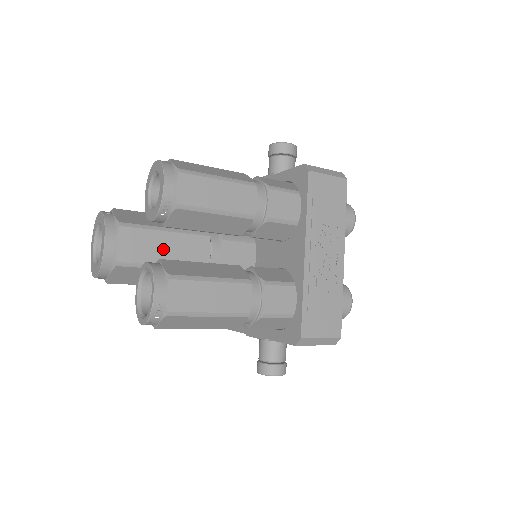
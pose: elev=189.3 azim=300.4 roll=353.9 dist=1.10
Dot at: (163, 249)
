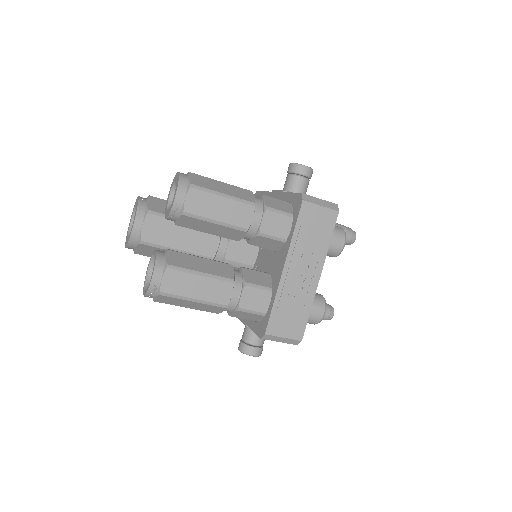
Dot at: (179, 237)
